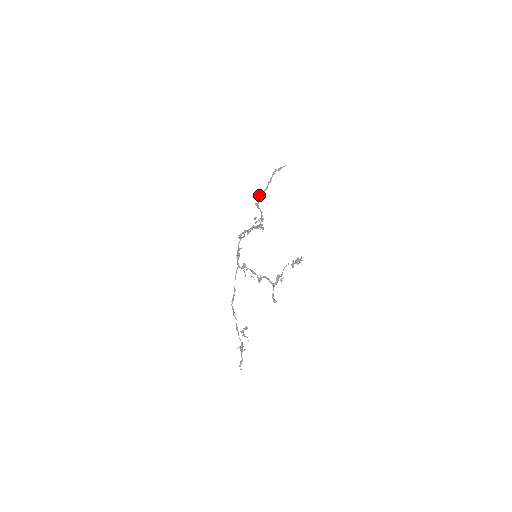
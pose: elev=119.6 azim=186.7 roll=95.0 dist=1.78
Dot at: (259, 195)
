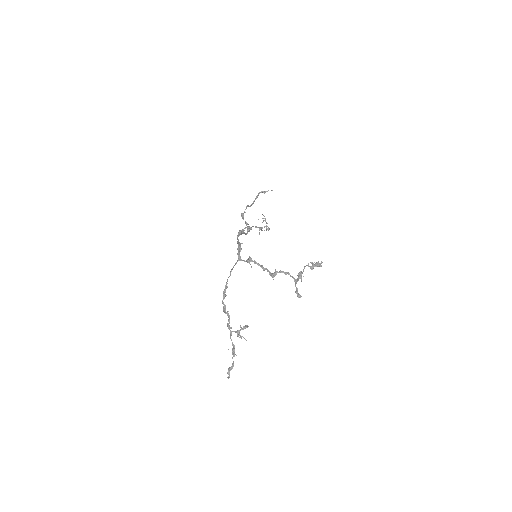
Dot at: (247, 206)
